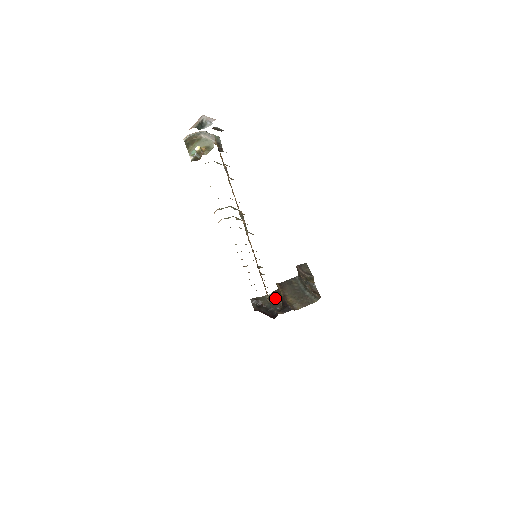
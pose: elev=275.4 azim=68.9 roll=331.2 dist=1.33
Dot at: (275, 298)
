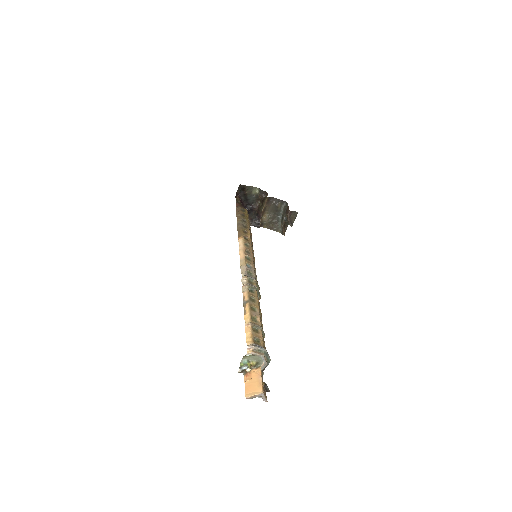
Dot at: (258, 195)
